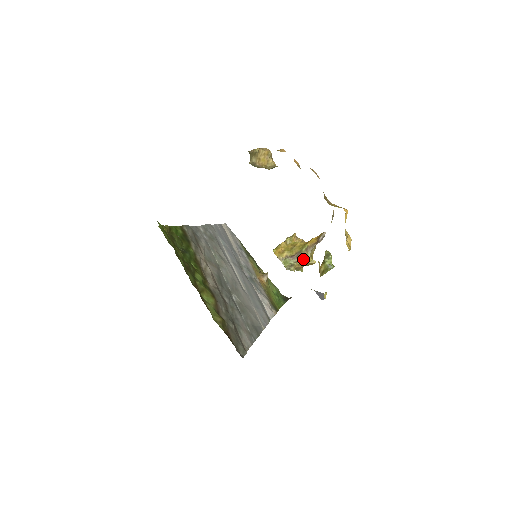
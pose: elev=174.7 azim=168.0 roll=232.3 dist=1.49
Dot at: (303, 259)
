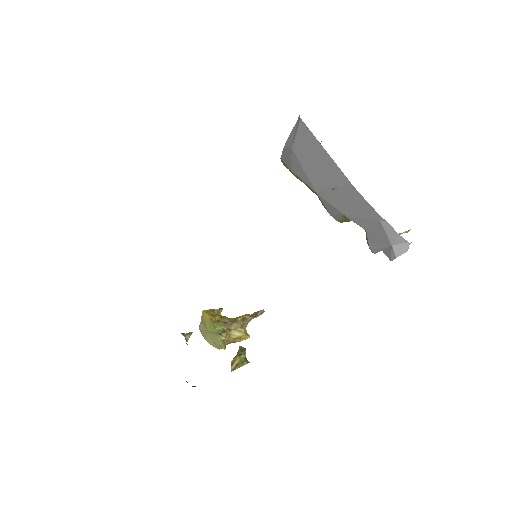
Dot at: (238, 328)
